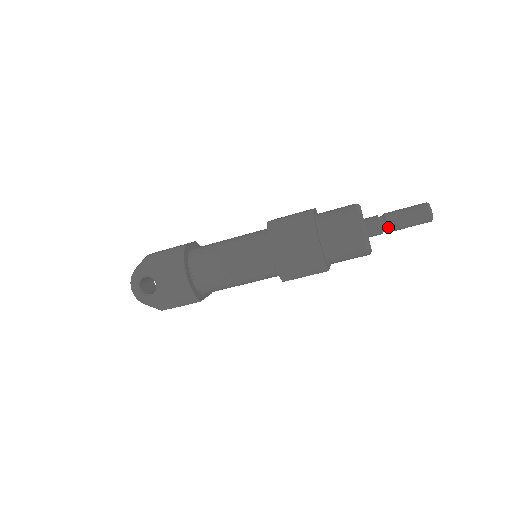
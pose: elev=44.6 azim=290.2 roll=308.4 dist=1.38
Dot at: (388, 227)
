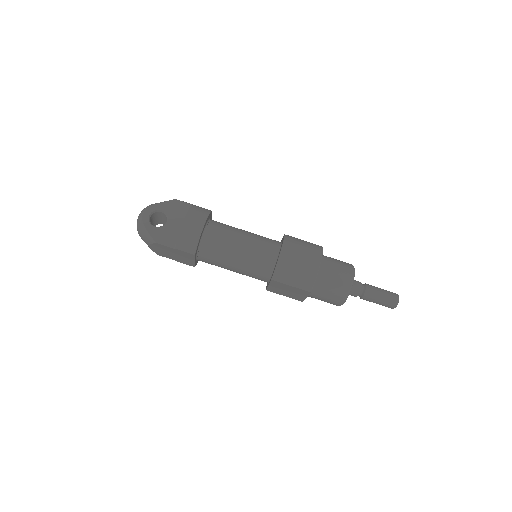
Dot at: (366, 292)
